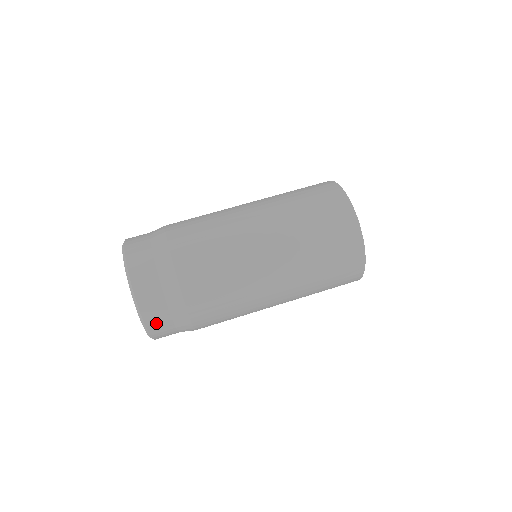
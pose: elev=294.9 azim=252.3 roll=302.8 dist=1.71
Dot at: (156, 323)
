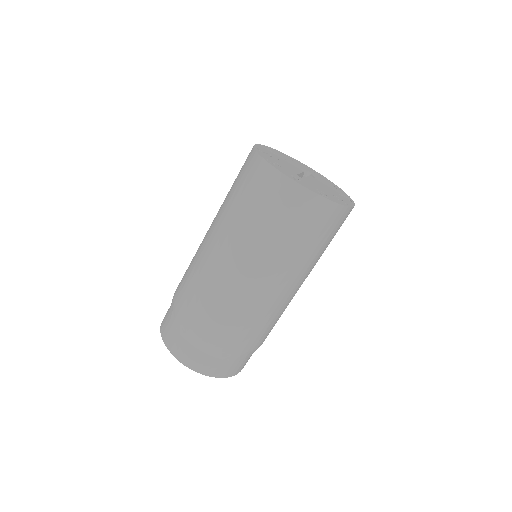
Dot at: occluded
